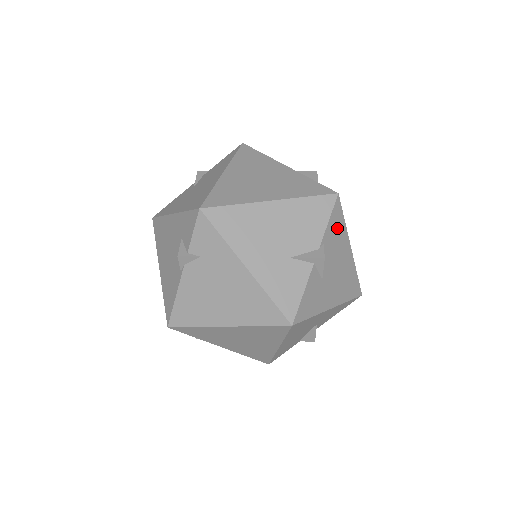
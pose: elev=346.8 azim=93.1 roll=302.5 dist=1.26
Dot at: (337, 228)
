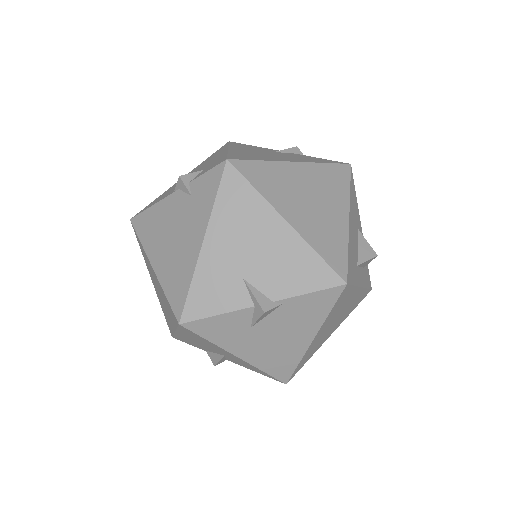
Dot at: (314, 308)
